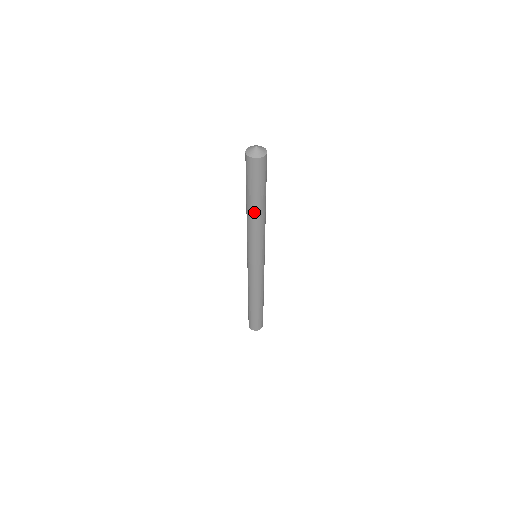
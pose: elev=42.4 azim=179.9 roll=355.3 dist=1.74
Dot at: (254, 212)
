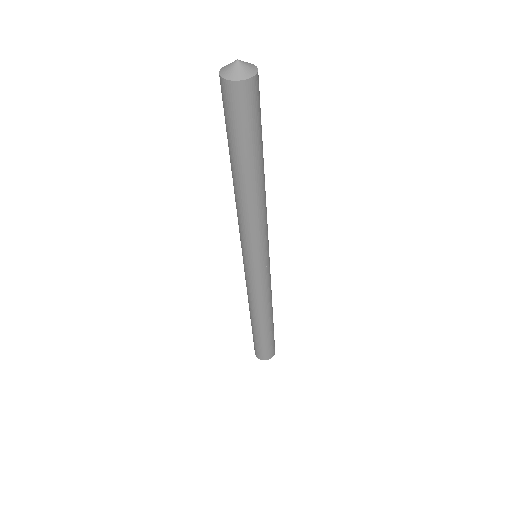
Dot at: (234, 179)
